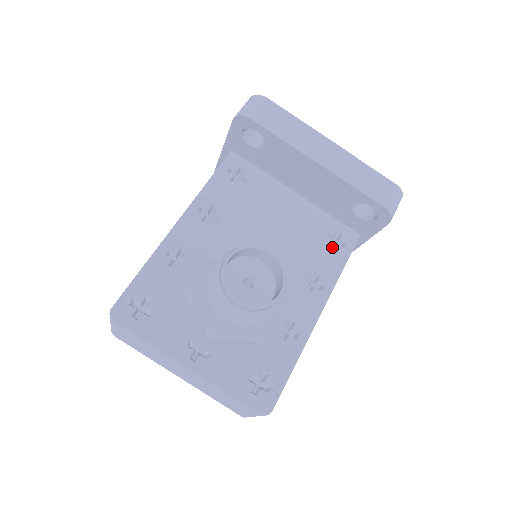
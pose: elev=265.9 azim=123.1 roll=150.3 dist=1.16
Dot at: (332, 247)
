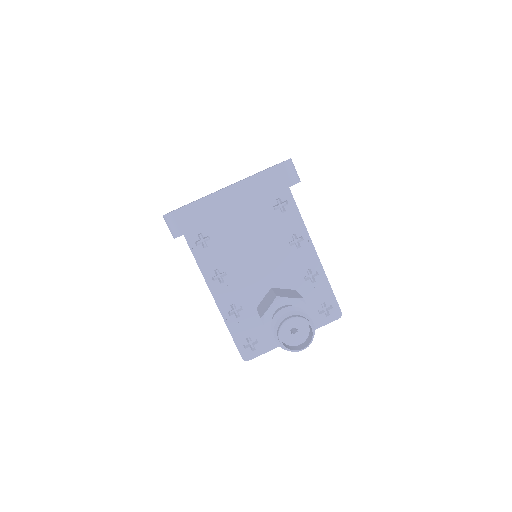
Dot at: (283, 209)
